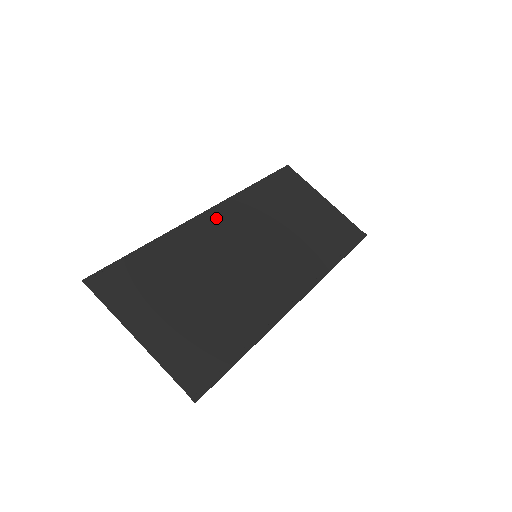
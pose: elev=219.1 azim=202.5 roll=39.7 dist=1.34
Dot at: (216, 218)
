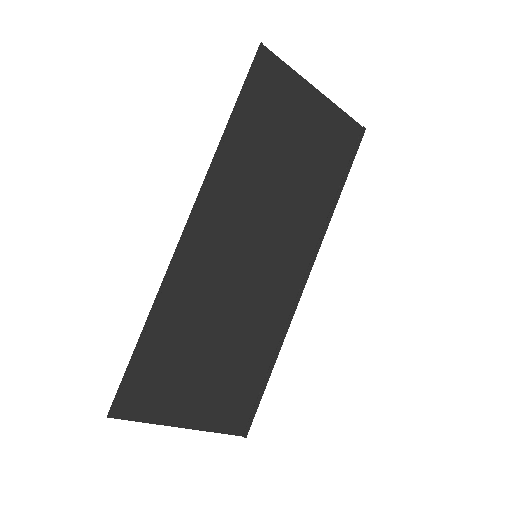
Dot at: (200, 232)
